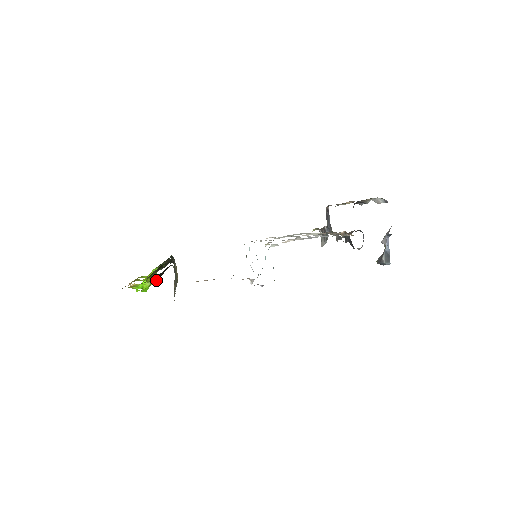
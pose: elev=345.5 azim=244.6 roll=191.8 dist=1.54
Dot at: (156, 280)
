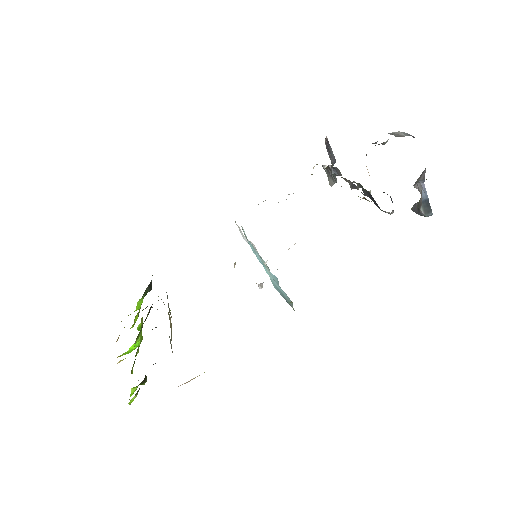
Dot at: (142, 381)
